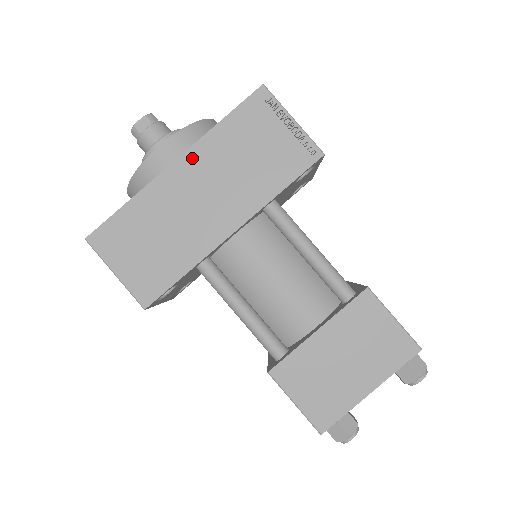
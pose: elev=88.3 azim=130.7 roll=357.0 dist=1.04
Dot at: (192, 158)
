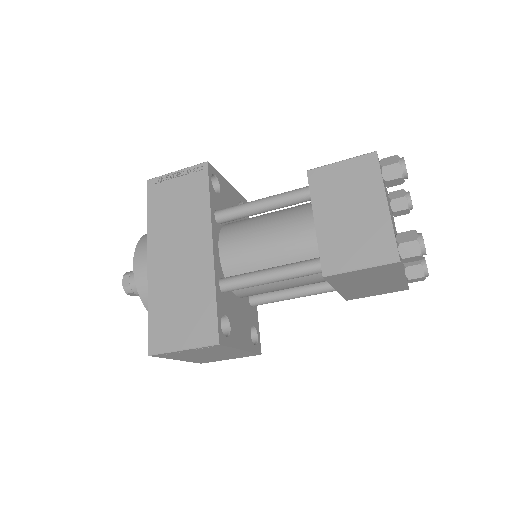
Dot at: (153, 248)
